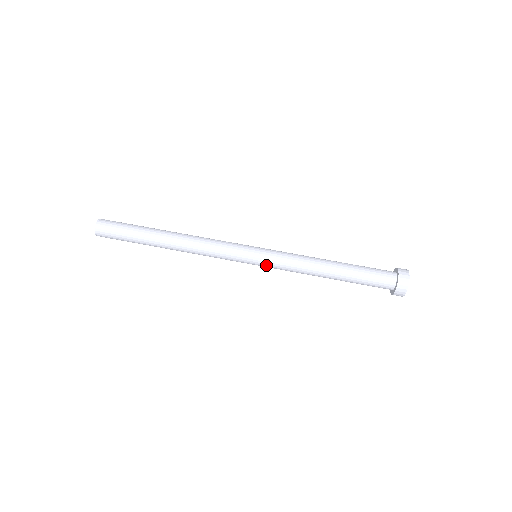
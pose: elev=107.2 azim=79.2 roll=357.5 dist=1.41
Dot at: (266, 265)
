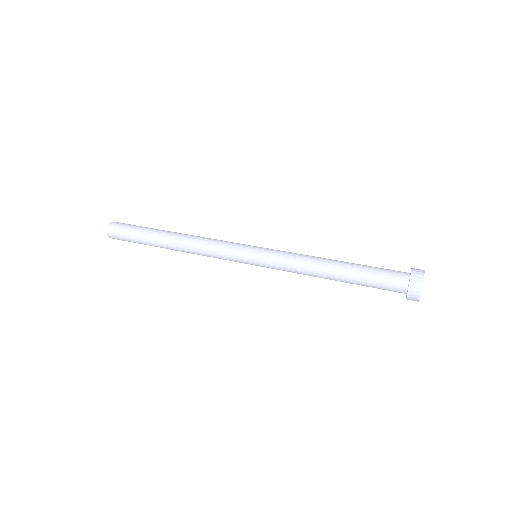
Dot at: (267, 252)
